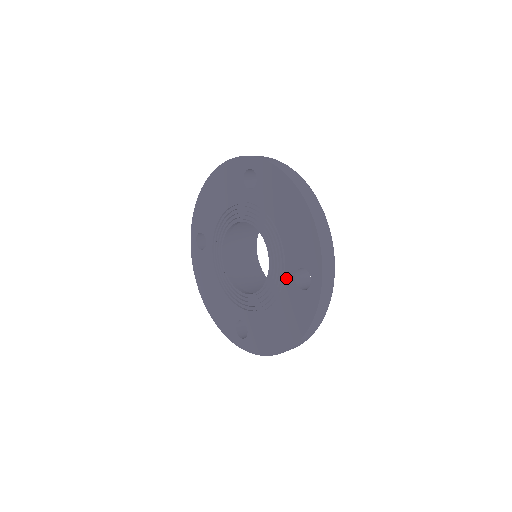
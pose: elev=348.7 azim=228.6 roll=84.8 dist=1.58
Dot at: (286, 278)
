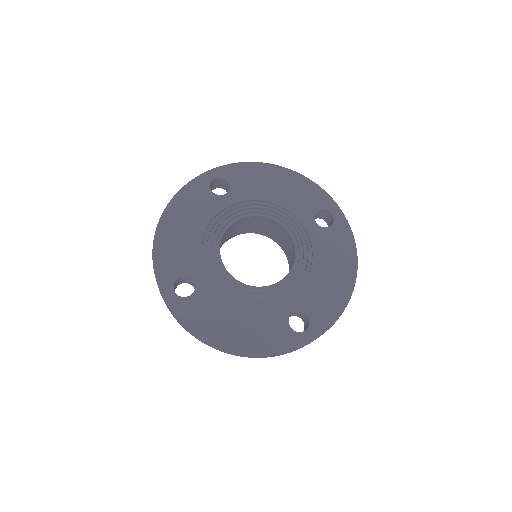
Dot at: (284, 305)
